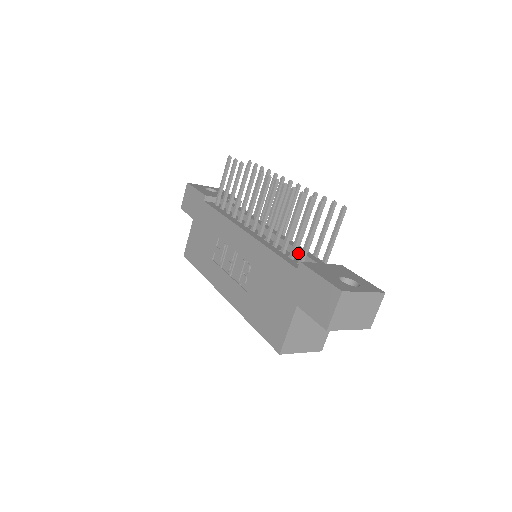
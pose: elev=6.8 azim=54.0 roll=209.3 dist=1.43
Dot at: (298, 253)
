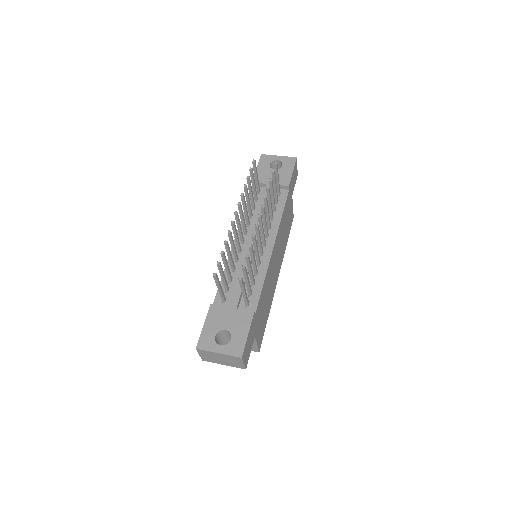
Dot at: (235, 287)
